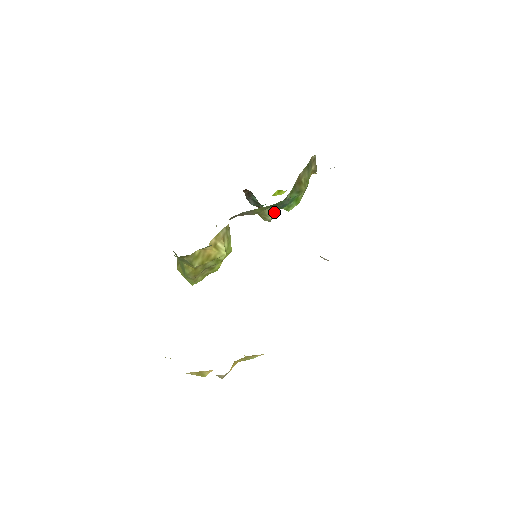
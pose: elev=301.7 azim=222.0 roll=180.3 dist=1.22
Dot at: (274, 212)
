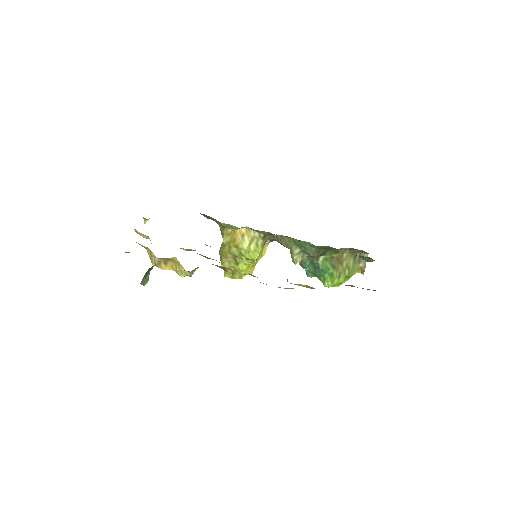
Dot at: (310, 273)
